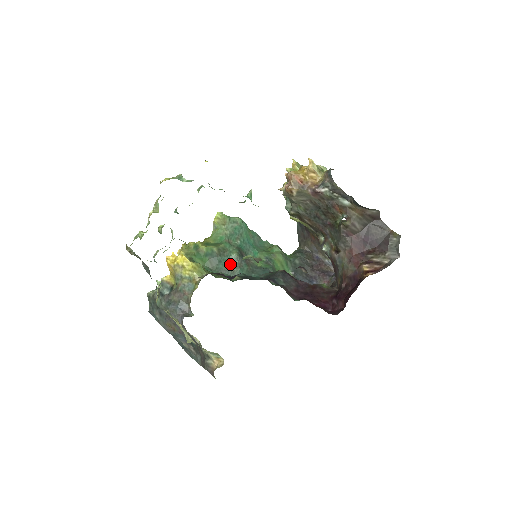
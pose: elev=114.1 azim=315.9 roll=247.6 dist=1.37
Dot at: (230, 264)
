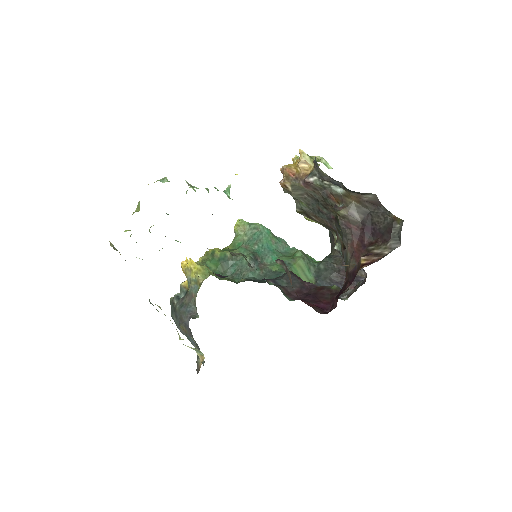
Dot at: (241, 268)
